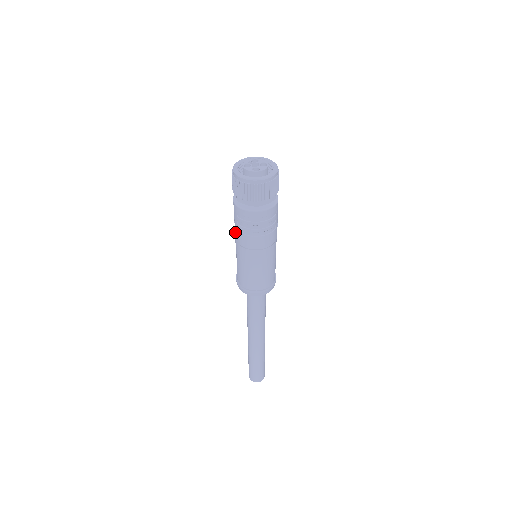
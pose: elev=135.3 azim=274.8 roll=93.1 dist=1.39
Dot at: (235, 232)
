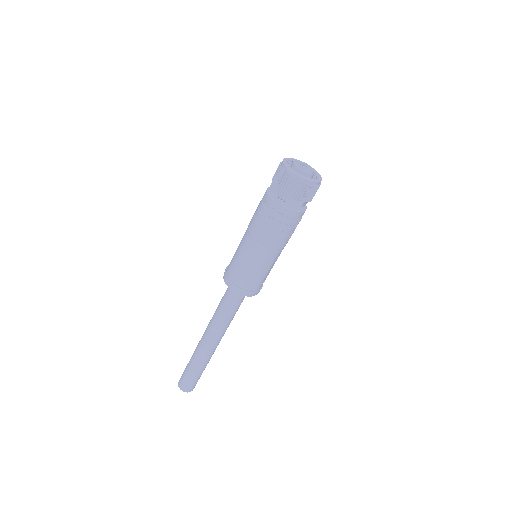
Dot at: (252, 217)
